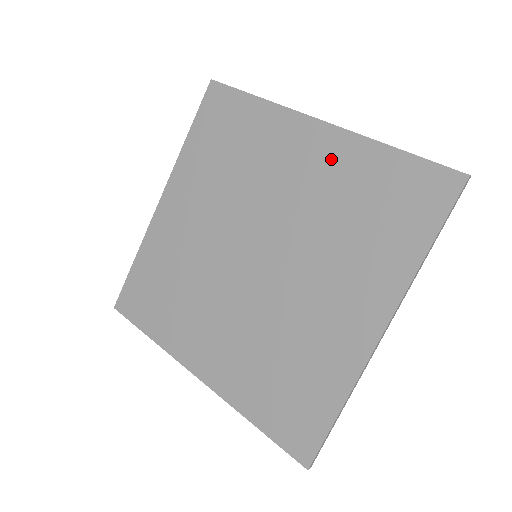
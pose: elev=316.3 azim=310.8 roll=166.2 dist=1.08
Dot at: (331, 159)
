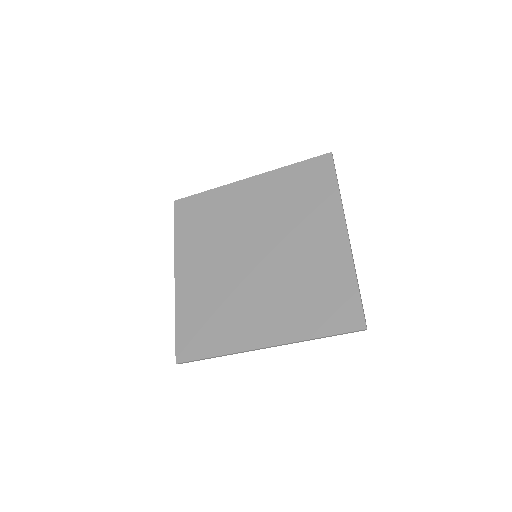
Dot at: (331, 255)
